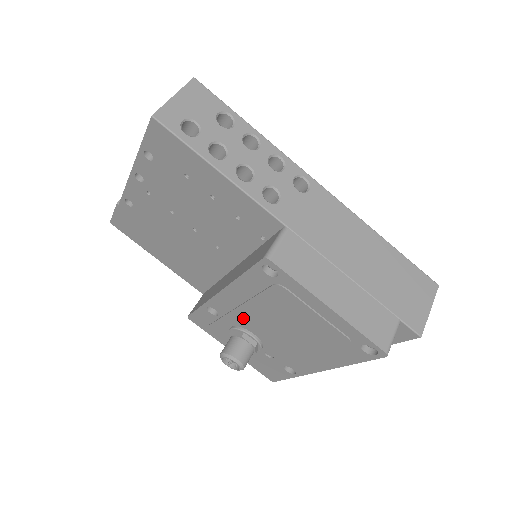
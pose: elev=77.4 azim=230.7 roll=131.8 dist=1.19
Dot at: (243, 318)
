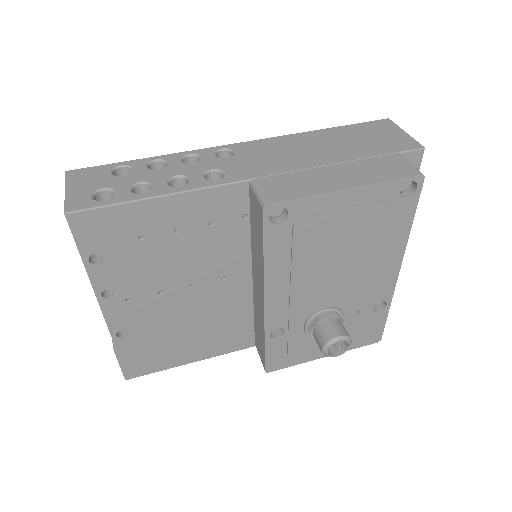
Dot at: (303, 302)
